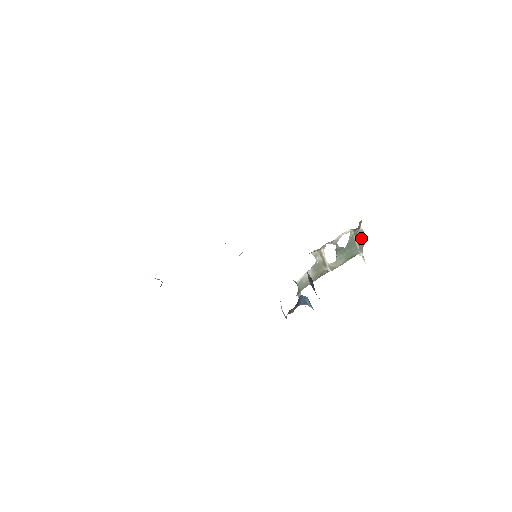
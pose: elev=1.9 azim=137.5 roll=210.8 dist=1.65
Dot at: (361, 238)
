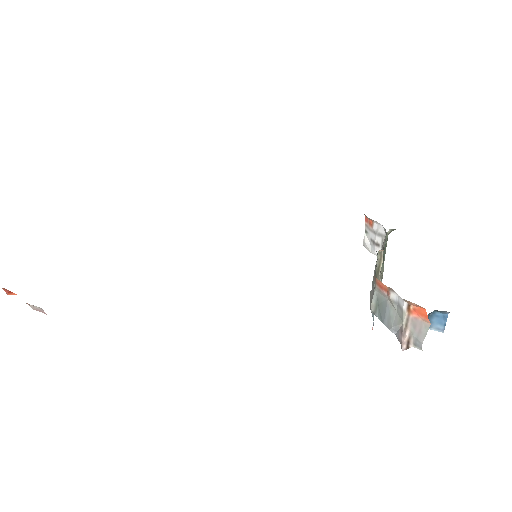
Dot at: (374, 244)
